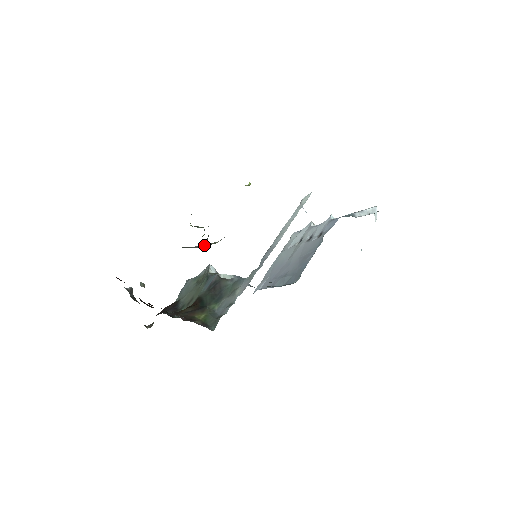
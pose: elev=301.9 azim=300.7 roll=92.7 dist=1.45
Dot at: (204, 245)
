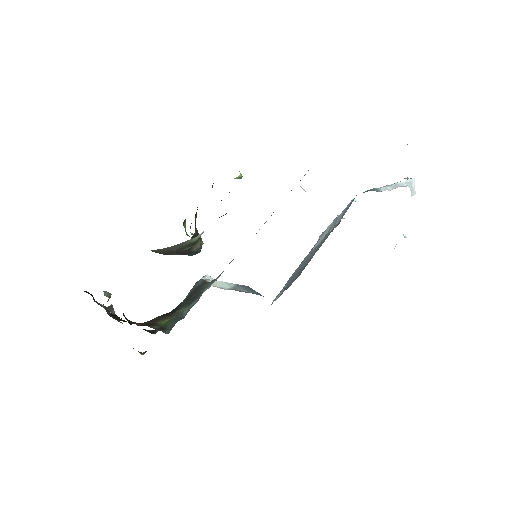
Dot at: (180, 245)
